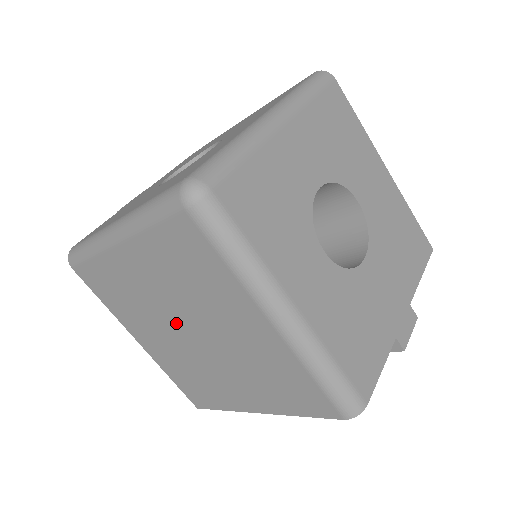
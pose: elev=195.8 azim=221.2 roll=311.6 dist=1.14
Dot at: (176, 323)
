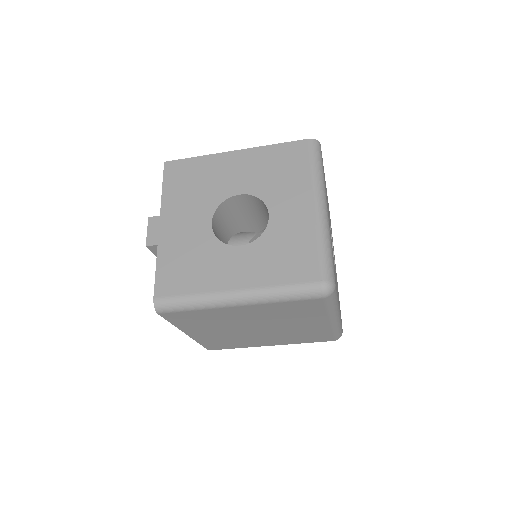
Dot at: (247, 326)
